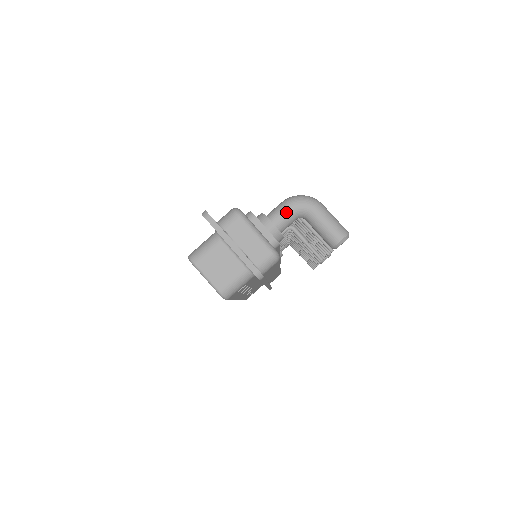
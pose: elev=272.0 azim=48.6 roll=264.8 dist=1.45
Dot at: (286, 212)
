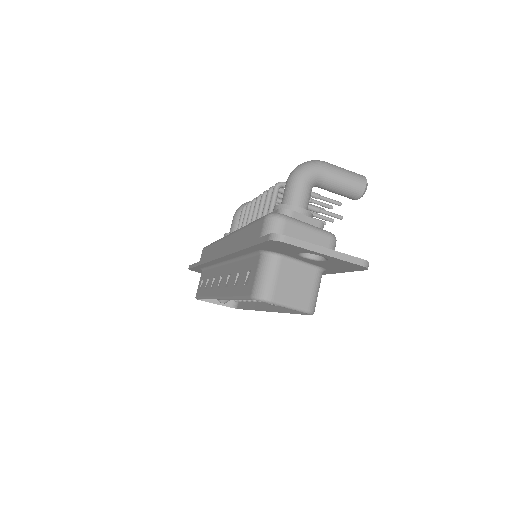
Dot at: (304, 189)
